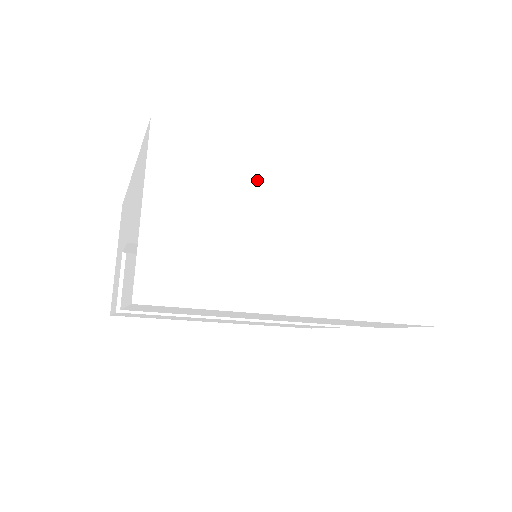
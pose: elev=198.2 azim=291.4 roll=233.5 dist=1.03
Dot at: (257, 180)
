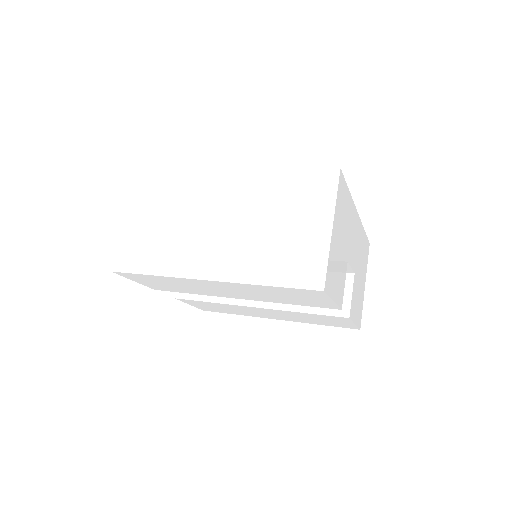
Dot at: (188, 195)
